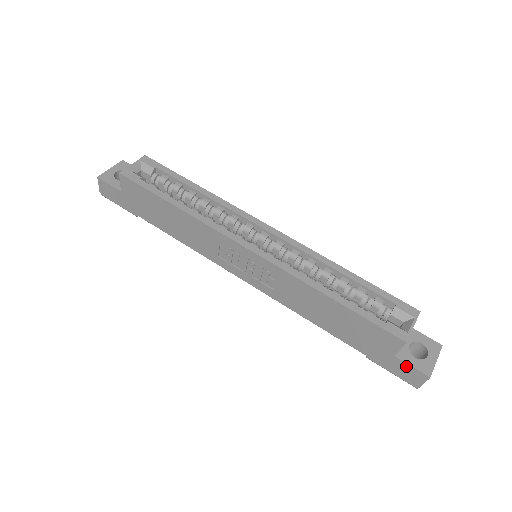
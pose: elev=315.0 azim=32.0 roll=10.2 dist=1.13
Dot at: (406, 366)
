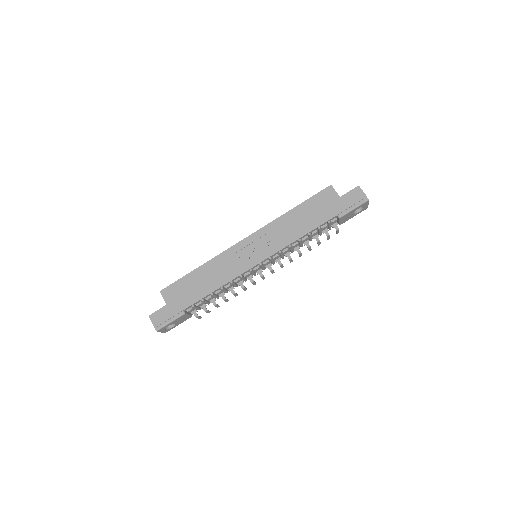
Dot at: (348, 195)
